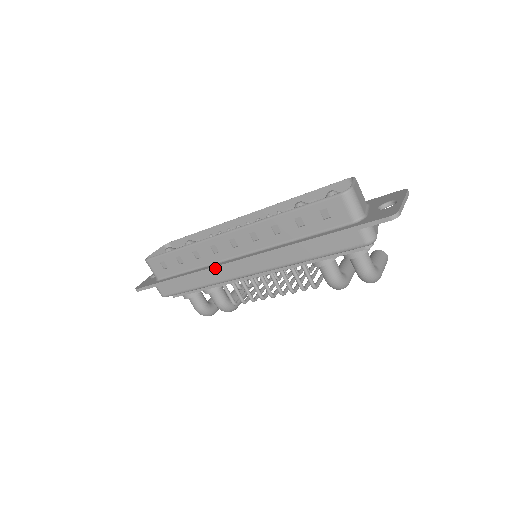
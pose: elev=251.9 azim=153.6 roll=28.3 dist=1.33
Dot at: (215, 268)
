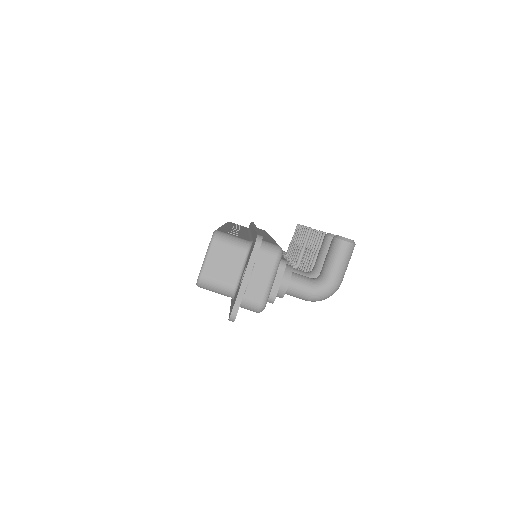
Dot at: occluded
